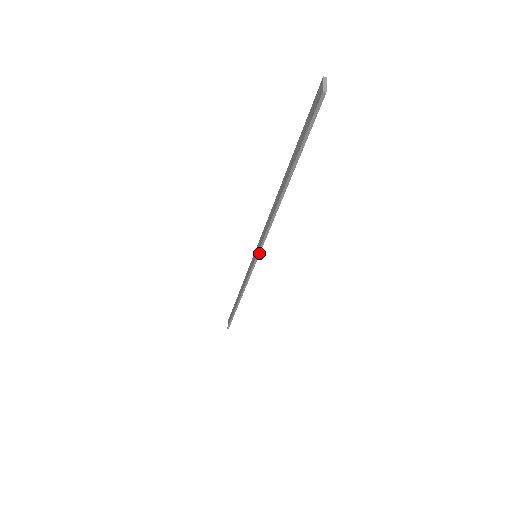
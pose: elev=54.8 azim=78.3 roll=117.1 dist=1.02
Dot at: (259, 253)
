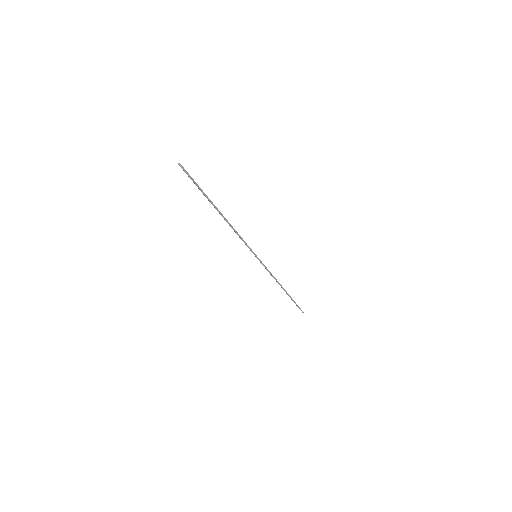
Dot at: (253, 252)
